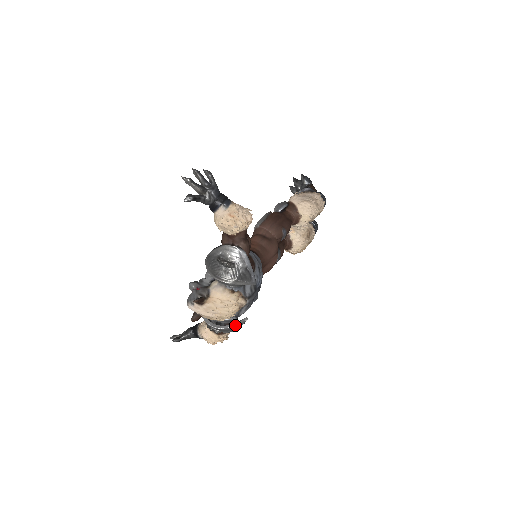
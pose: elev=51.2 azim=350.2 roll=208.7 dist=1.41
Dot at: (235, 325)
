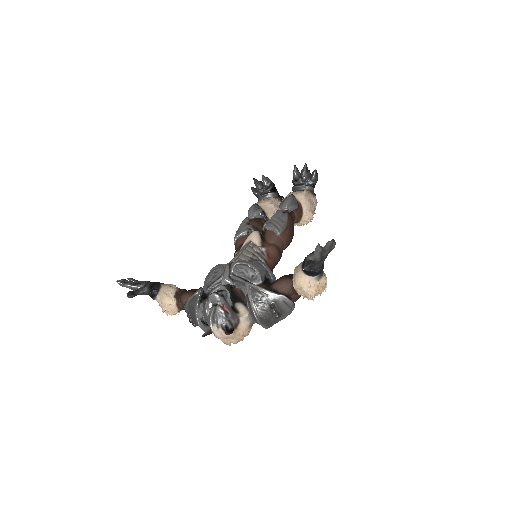
Dot at: occluded
